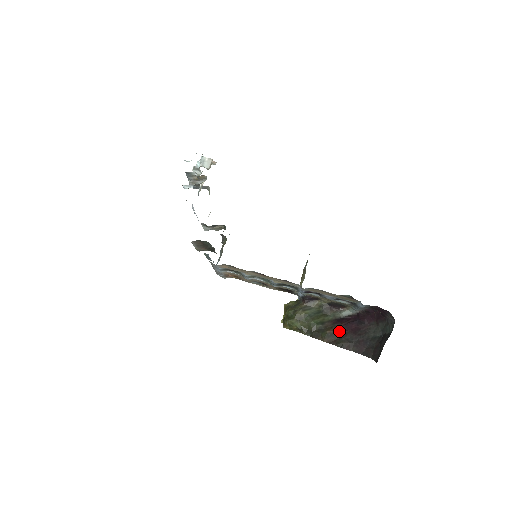
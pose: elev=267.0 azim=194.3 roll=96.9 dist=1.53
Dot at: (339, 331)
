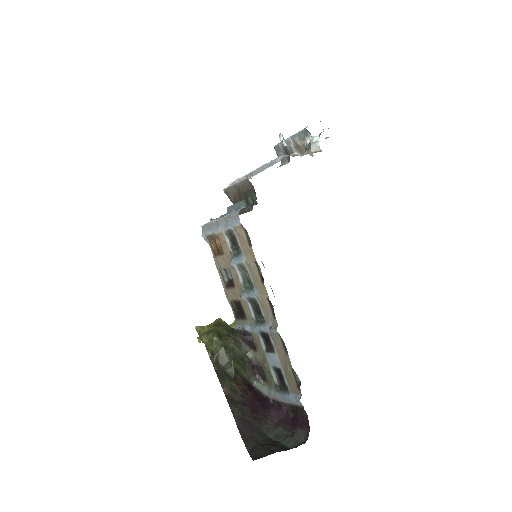
Dot at: (243, 395)
